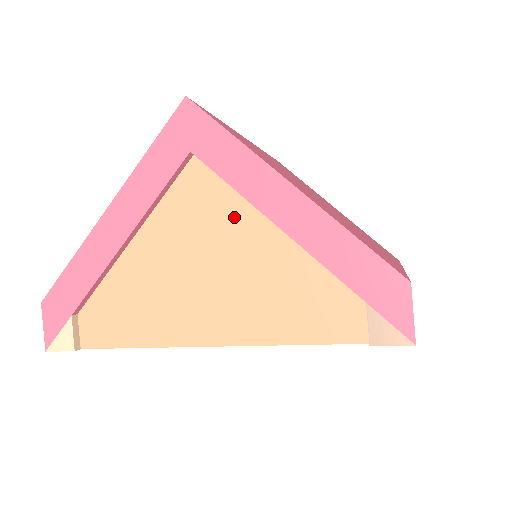
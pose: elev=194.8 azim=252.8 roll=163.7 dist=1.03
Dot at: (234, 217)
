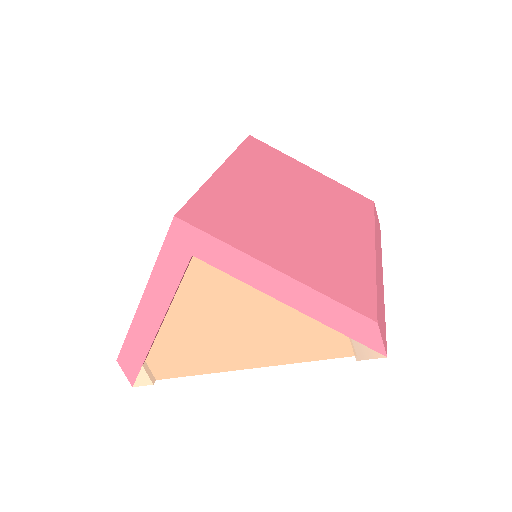
Dot at: (240, 291)
